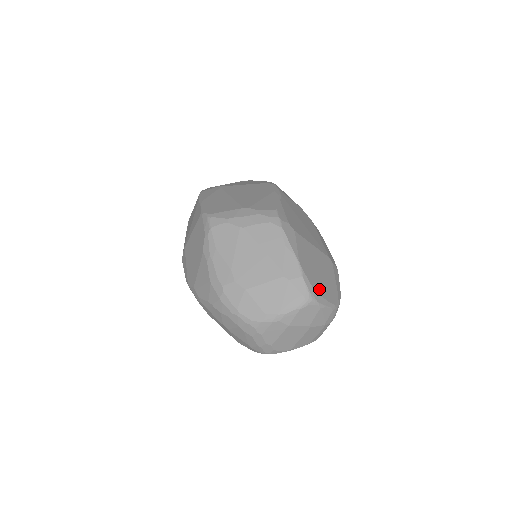
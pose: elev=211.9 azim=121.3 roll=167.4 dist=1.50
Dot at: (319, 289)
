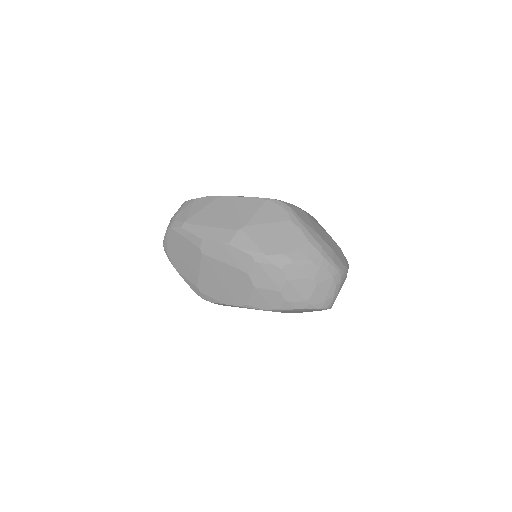
Dot at: occluded
